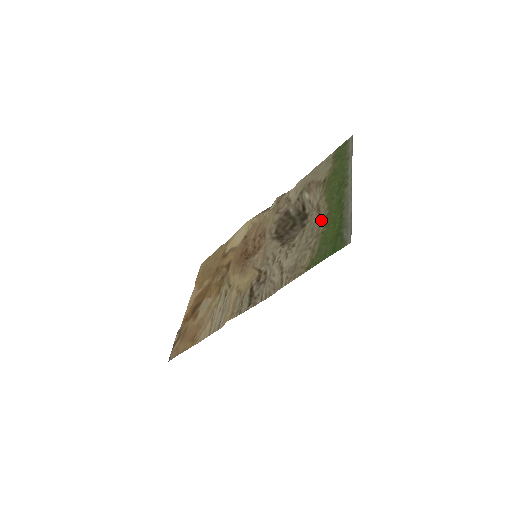
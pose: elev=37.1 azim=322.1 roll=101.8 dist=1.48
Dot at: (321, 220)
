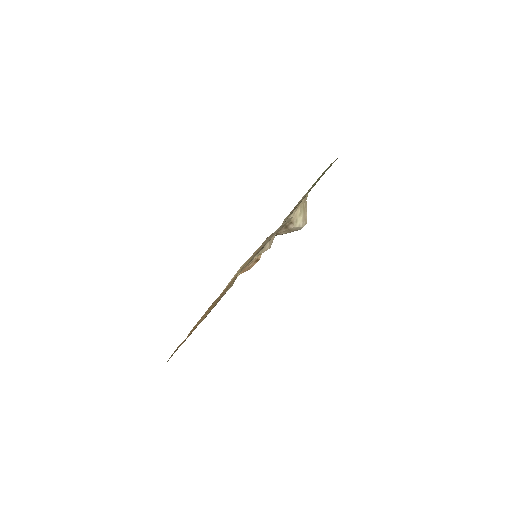
Dot at: occluded
